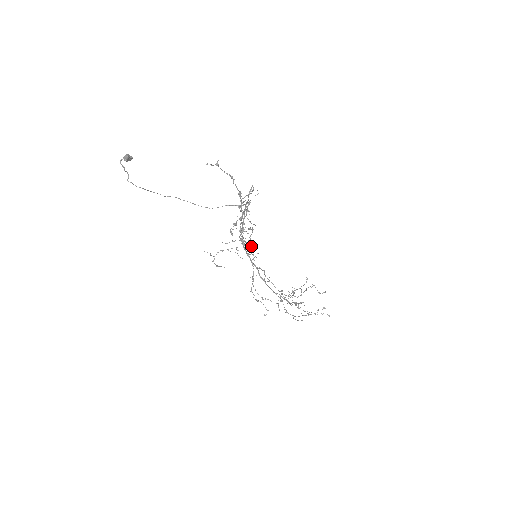
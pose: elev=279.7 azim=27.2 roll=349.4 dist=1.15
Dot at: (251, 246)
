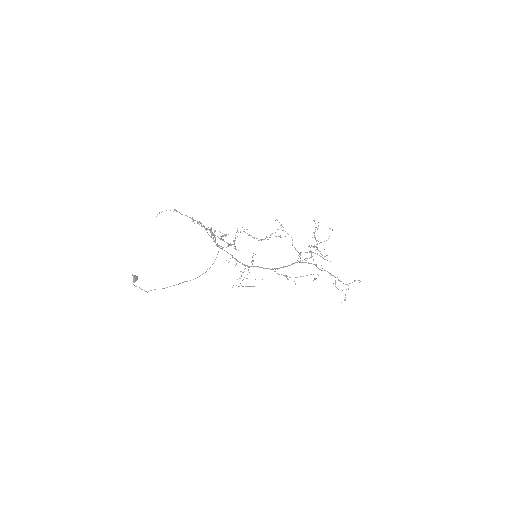
Dot at: (235, 238)
